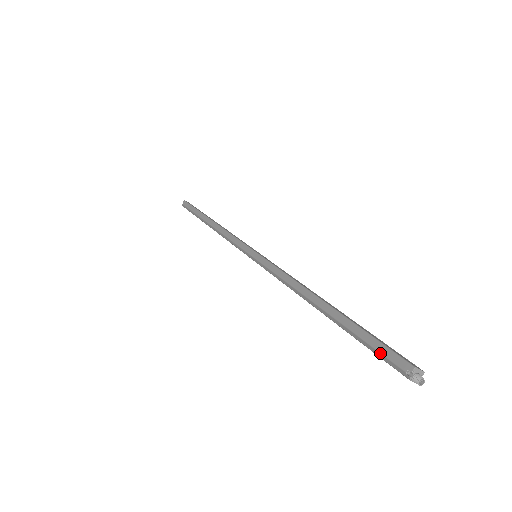
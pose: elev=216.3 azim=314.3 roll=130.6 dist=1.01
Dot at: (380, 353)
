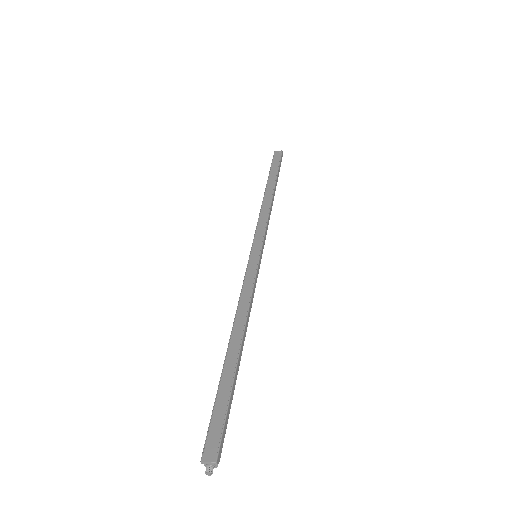
Dot at: (210, 430)
